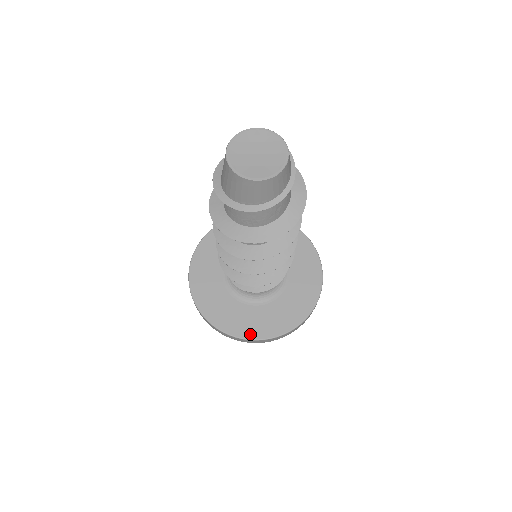
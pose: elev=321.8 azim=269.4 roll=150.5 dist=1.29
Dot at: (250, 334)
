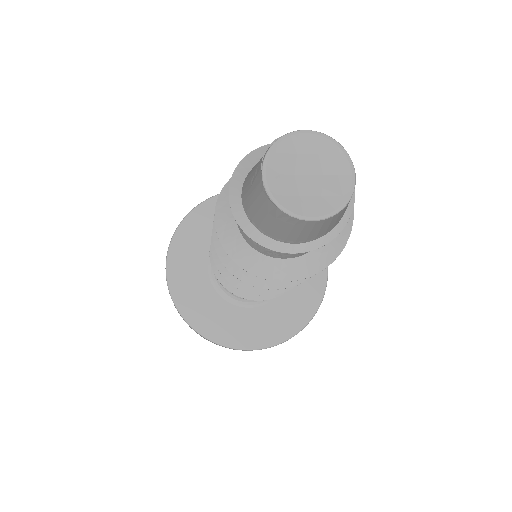
Dot at: (244, 343)
